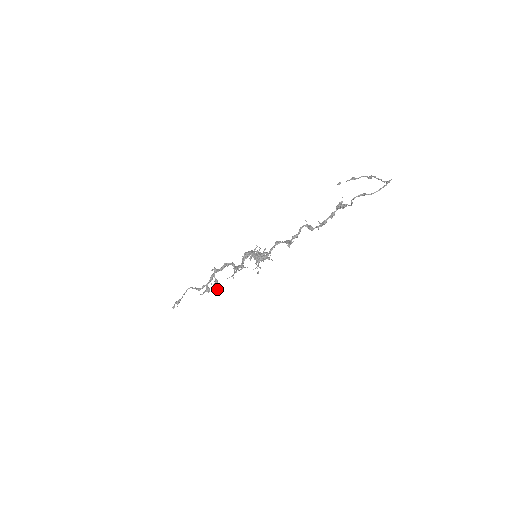
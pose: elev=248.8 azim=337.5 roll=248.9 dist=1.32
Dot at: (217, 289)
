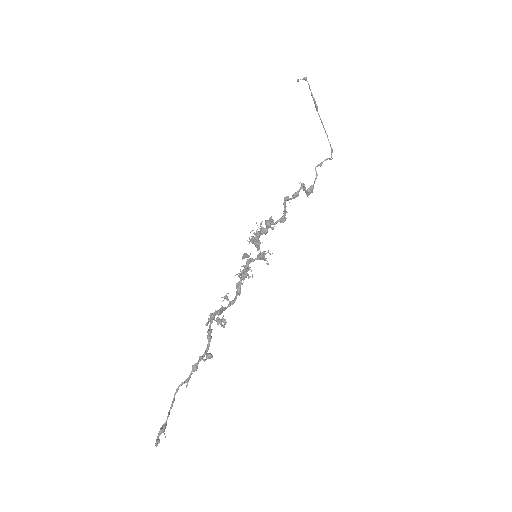
Dot at: (225, 319)
